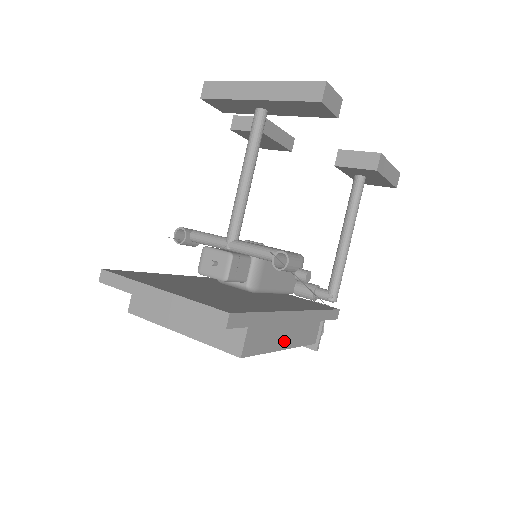
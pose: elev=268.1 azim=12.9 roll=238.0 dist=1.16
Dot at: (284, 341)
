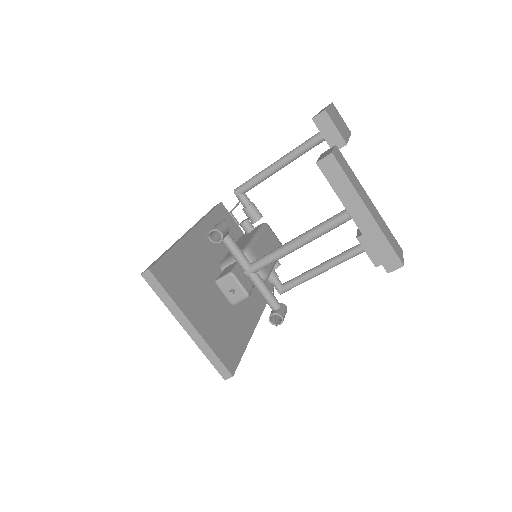
Dot at: occluded
